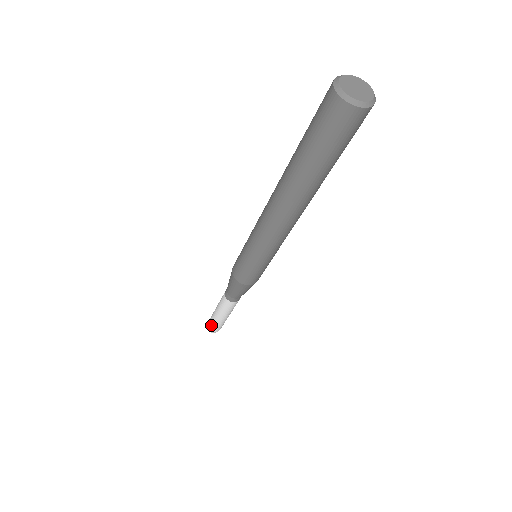
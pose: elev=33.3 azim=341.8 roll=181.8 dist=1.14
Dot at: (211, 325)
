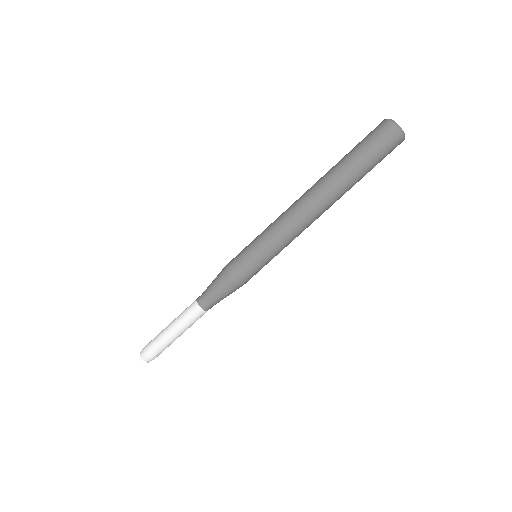
Dot at: (151, 343)
